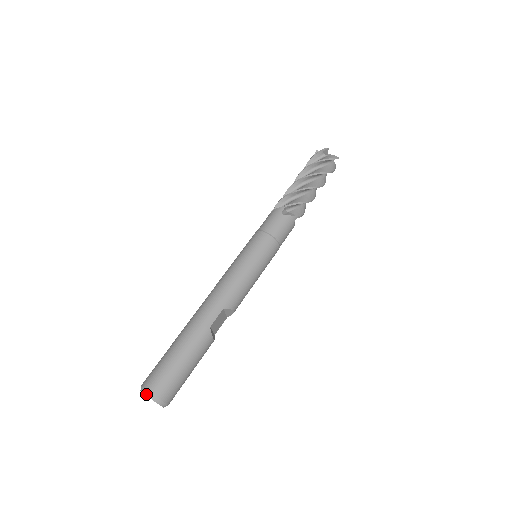
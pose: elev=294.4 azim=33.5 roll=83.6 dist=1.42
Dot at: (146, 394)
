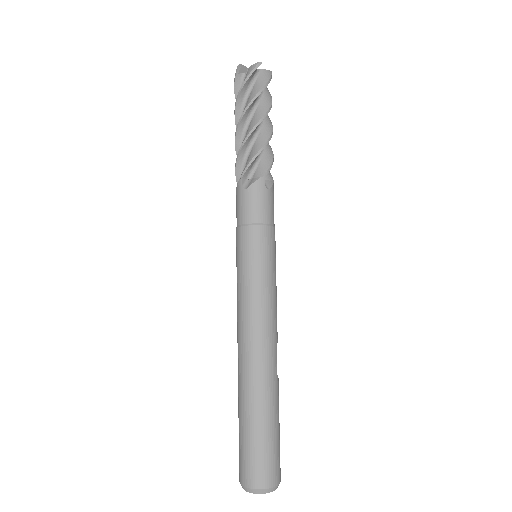
Dot at: (267, 492)
